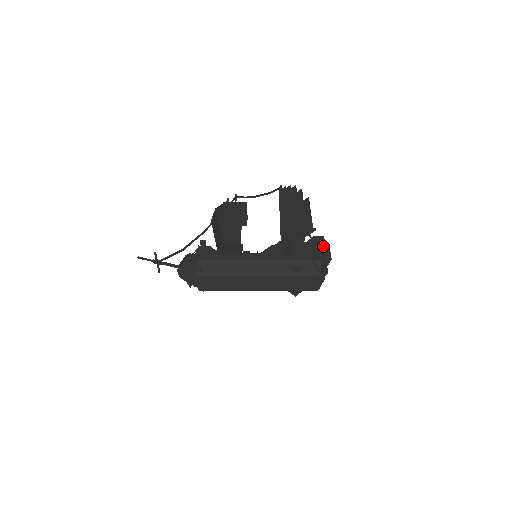
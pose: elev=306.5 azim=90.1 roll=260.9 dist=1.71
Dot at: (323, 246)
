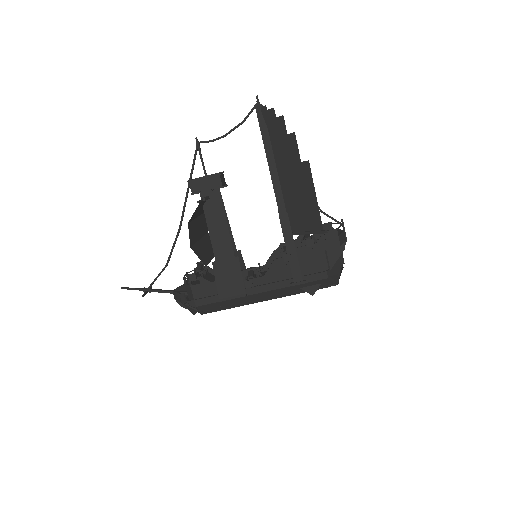
Dot at: (337, 247)
